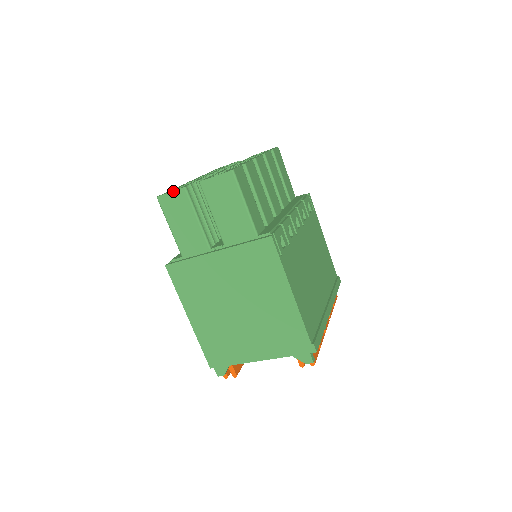
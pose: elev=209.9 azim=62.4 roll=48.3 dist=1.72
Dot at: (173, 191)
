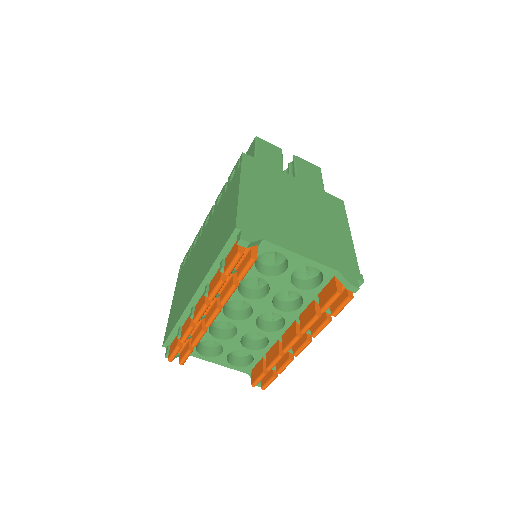
Dot at: (272, 144)
